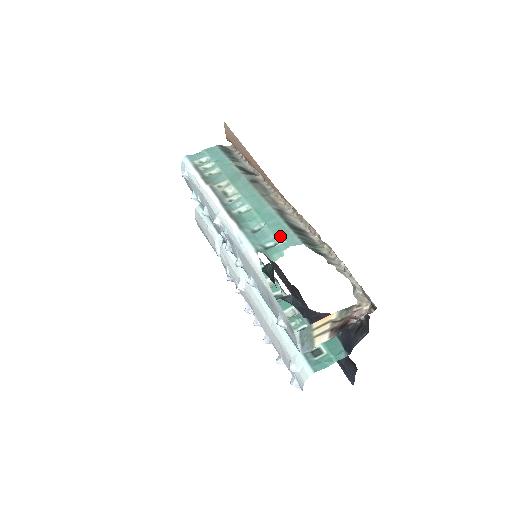
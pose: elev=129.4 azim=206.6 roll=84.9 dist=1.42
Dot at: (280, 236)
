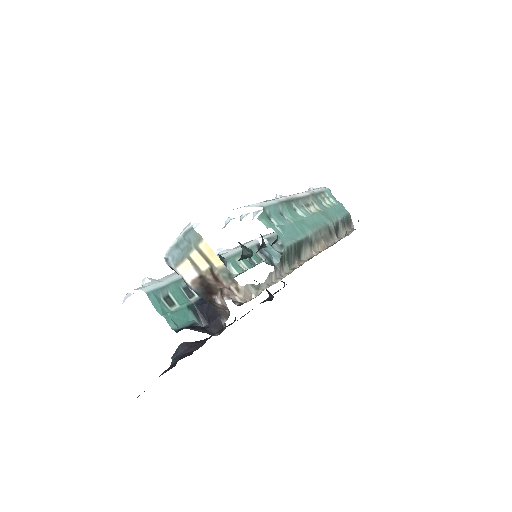
Dot at: (286, 230)
